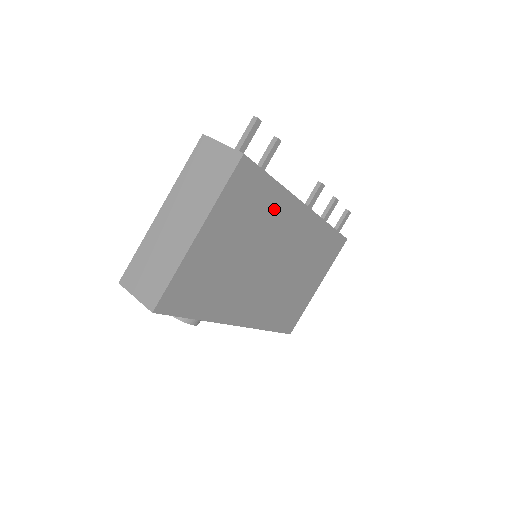
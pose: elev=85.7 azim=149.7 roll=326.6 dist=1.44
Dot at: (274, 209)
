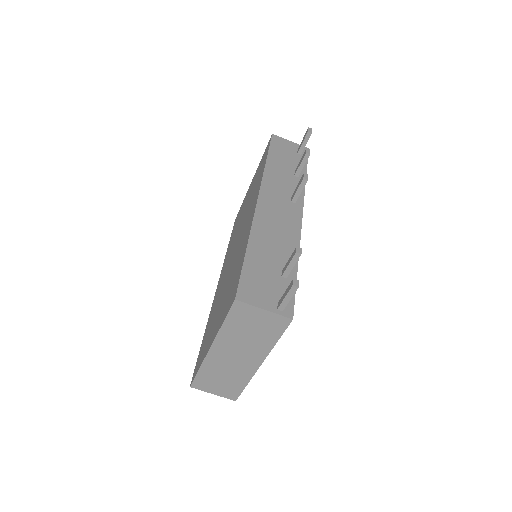
Dot at: occluded
